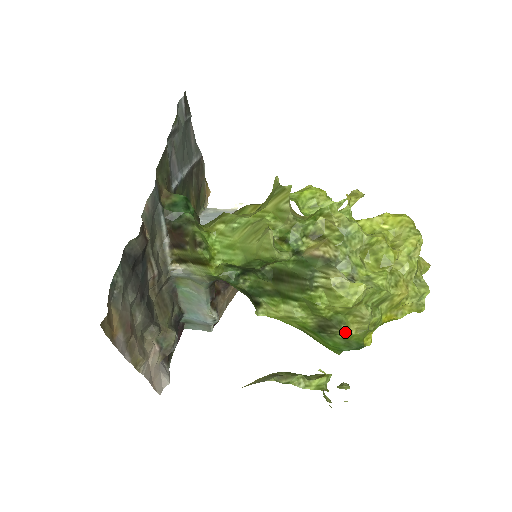
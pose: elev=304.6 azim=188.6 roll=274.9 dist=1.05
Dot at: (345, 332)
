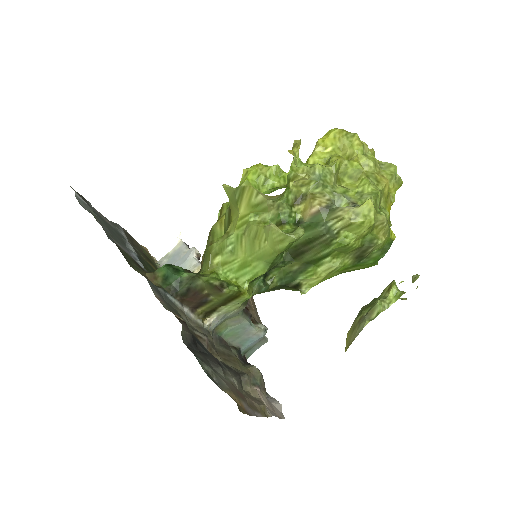
Dot at: (379, 244)
